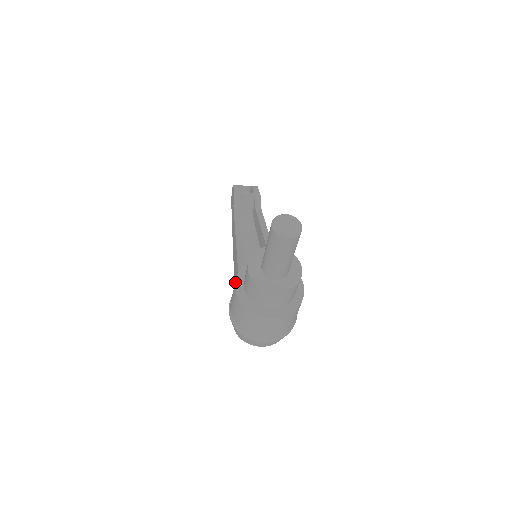
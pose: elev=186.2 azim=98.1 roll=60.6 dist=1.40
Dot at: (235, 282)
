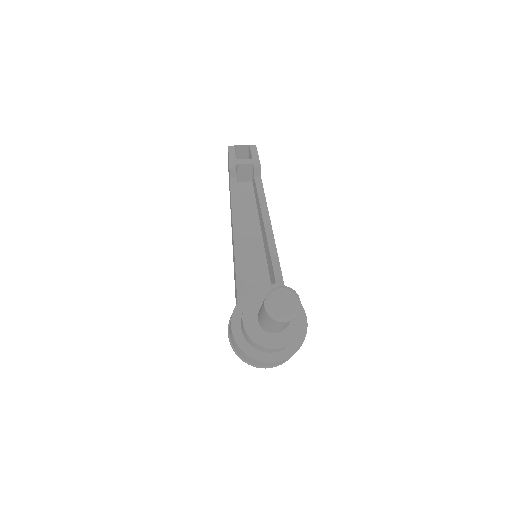
Dot at: (231, 321)
